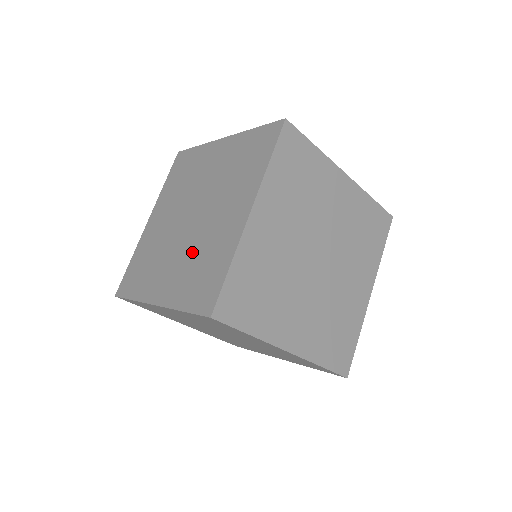
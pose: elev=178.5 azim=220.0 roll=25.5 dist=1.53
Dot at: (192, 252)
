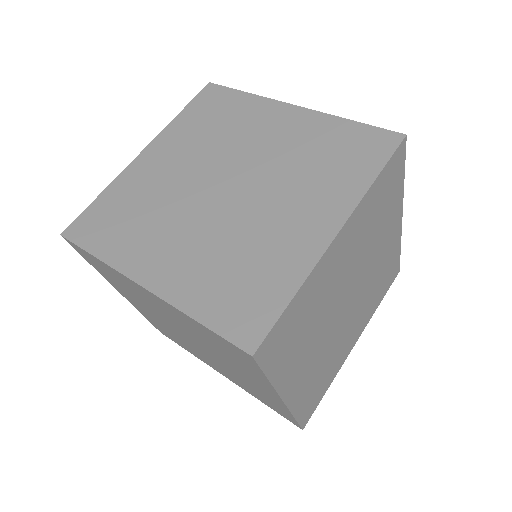
Dot at: (224, 240)
